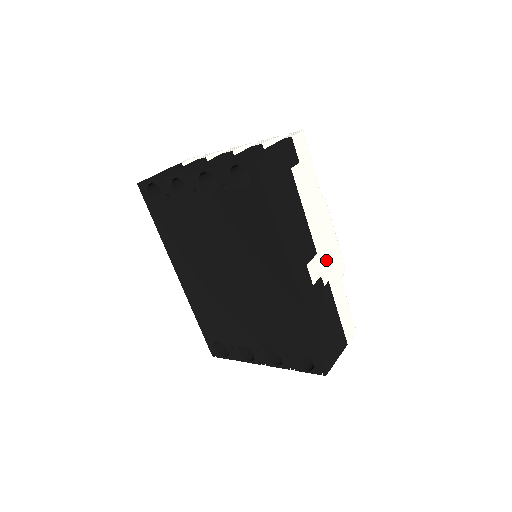
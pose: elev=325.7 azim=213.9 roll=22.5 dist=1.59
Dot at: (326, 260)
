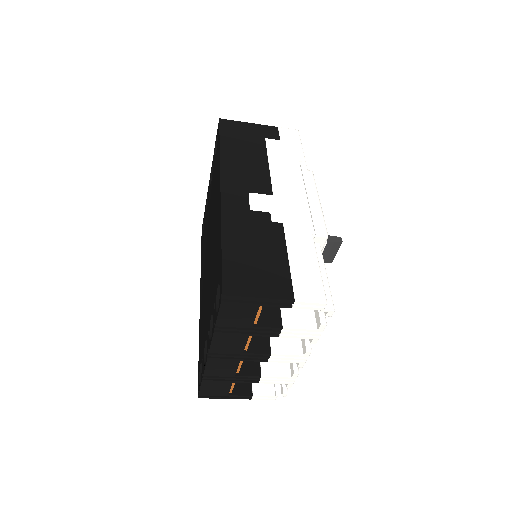
Dot at: (288, 207)
